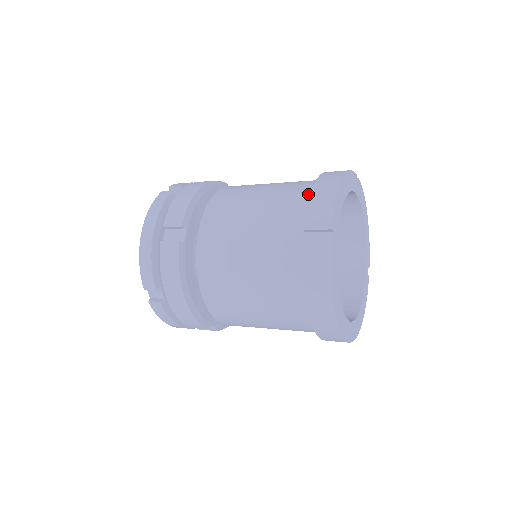
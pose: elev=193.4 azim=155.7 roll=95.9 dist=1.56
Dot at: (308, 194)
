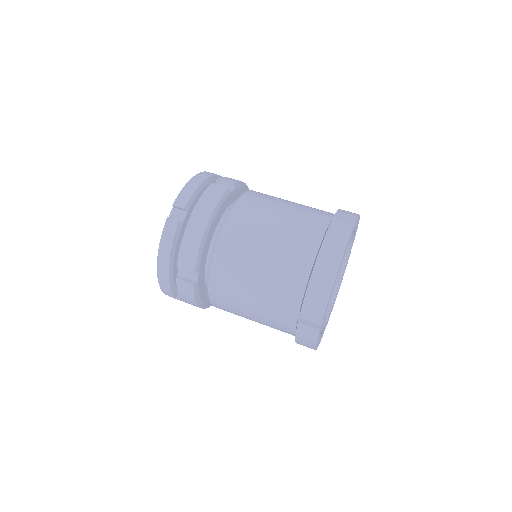
Dot at: occluded
